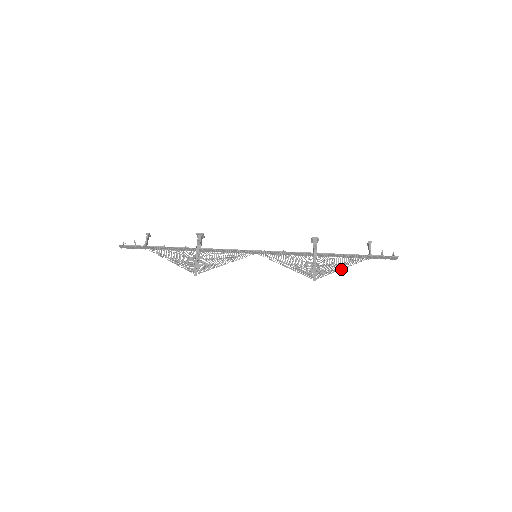
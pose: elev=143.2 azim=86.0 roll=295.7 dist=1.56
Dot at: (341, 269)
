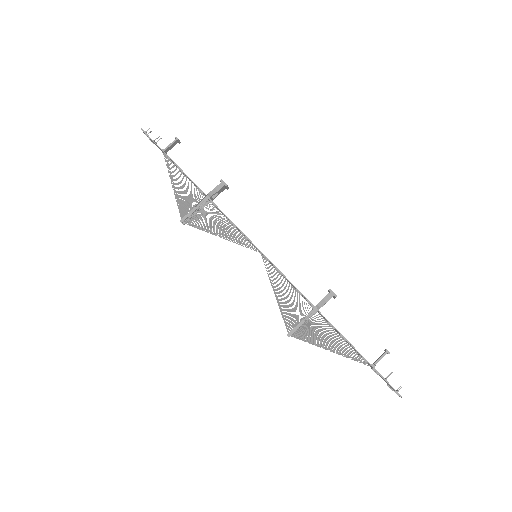
Dot at: (328, 349)
